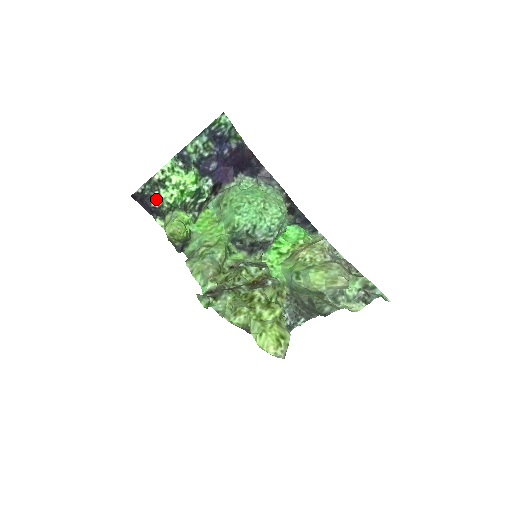
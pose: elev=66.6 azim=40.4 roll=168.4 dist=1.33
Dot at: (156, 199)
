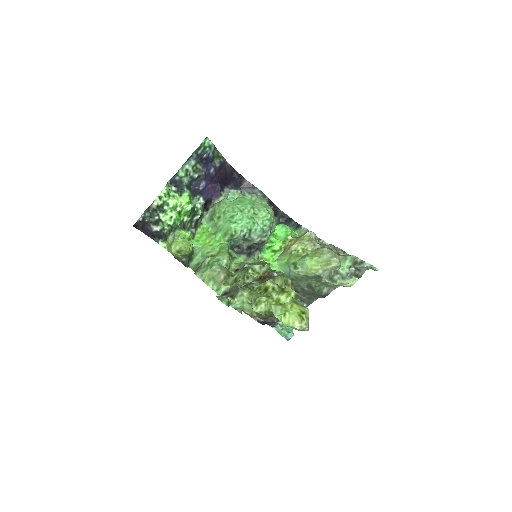
Dot at: (156, 224)
